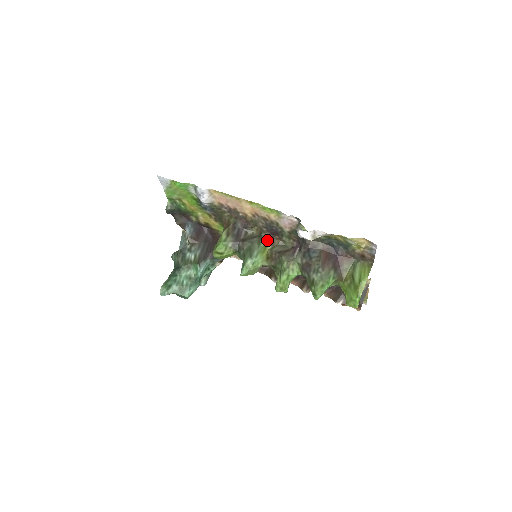
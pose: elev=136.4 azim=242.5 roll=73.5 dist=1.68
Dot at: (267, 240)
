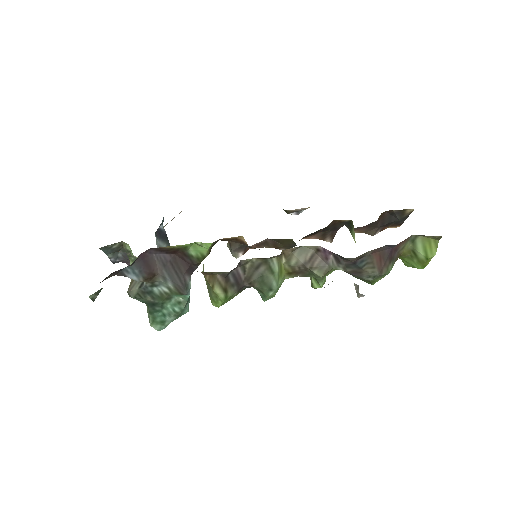
Dot at: (278, 260)
